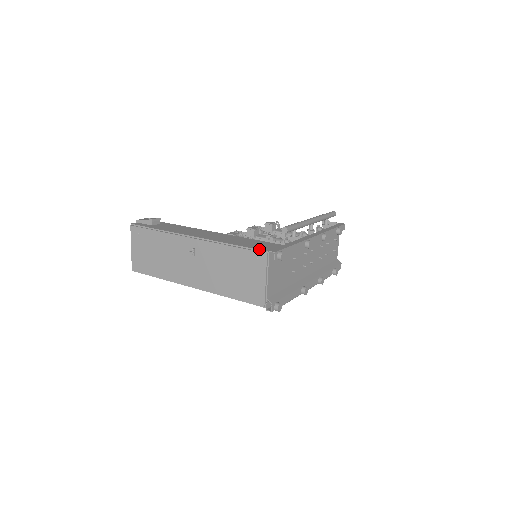
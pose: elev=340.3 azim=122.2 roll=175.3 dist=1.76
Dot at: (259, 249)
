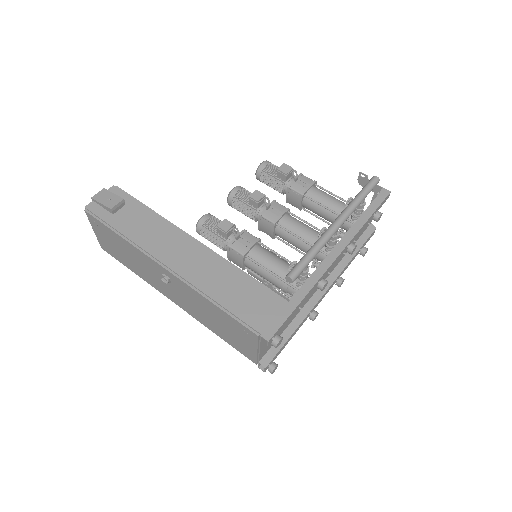
Dot at: (249, 323)
